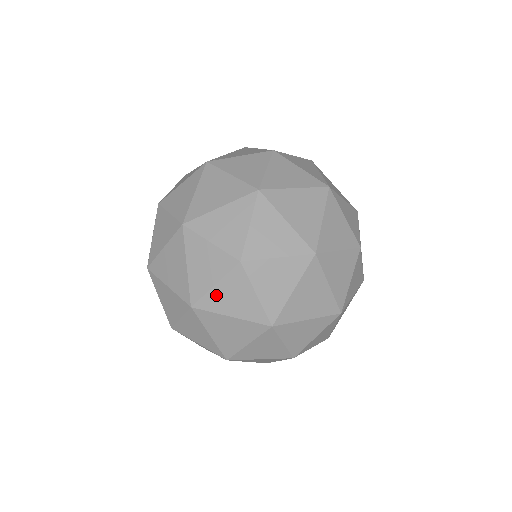
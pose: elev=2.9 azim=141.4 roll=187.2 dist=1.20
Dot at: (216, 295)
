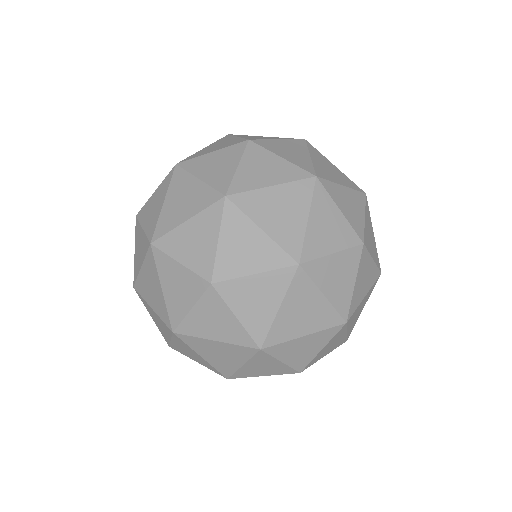
Dot at: (136, 259)
